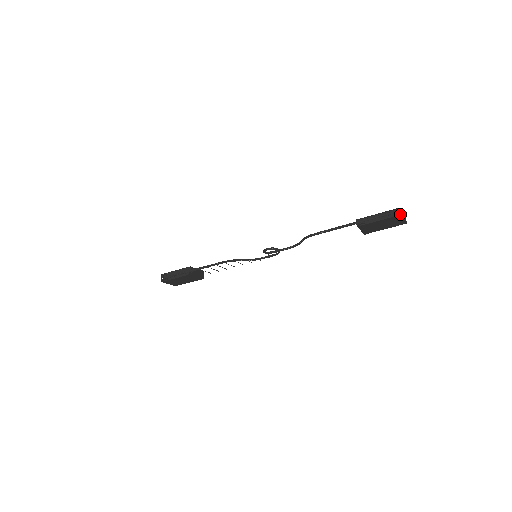
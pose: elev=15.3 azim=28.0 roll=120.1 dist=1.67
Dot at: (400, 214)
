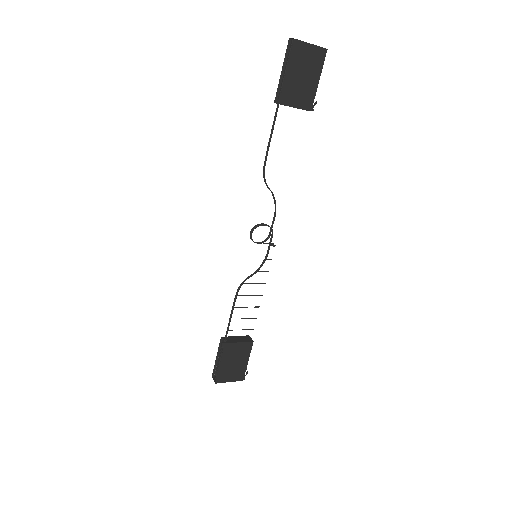
Dot at: (295, 42)
